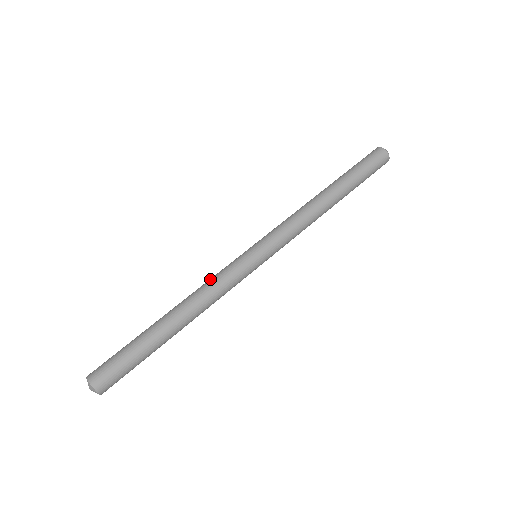
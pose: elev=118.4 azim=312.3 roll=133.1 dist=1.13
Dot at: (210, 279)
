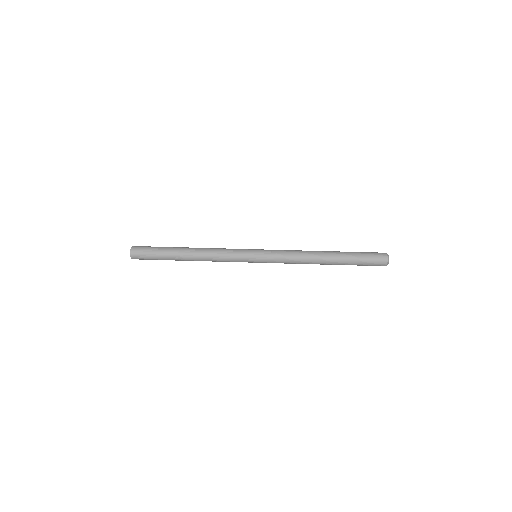
Dot at: occluded
